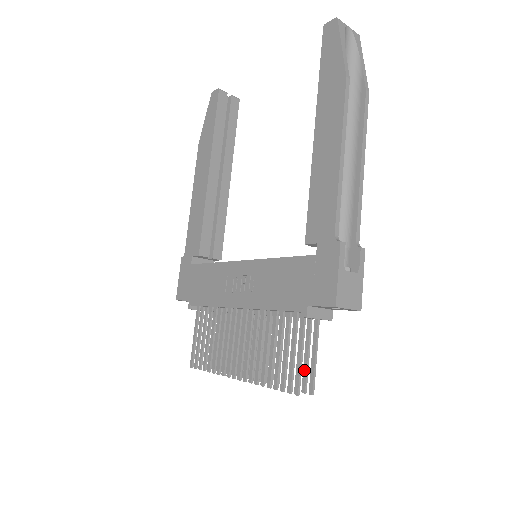
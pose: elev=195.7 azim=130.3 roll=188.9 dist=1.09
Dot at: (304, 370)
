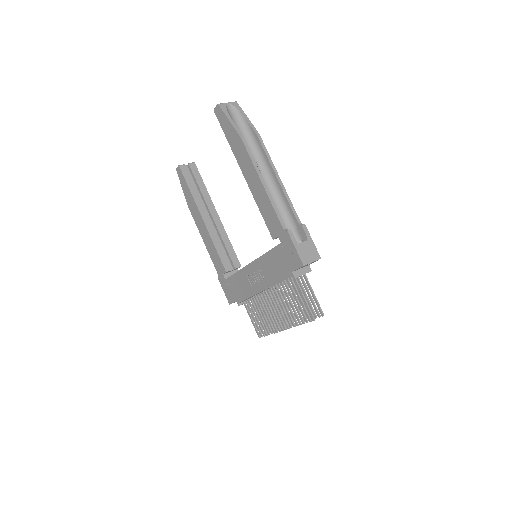
Dot at: (313, 305)
